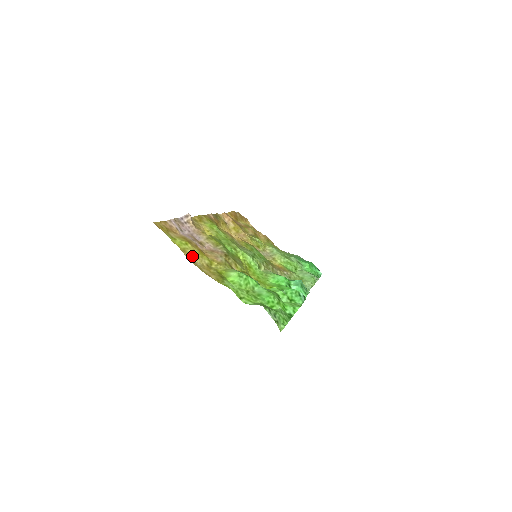
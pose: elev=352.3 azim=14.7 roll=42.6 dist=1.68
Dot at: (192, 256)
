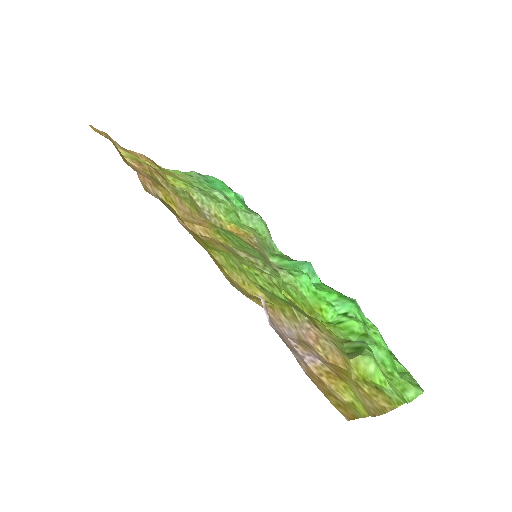
Dot at: (364, 402)
